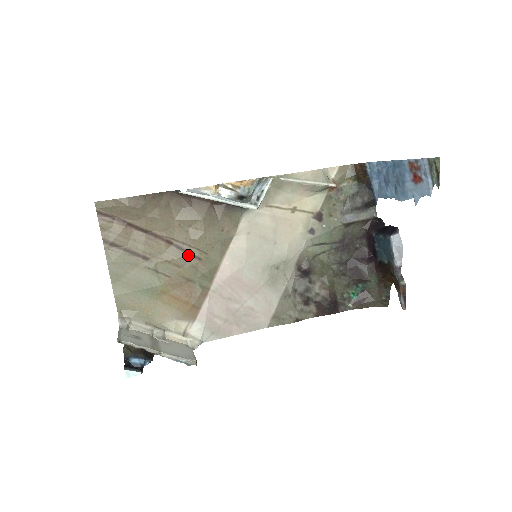
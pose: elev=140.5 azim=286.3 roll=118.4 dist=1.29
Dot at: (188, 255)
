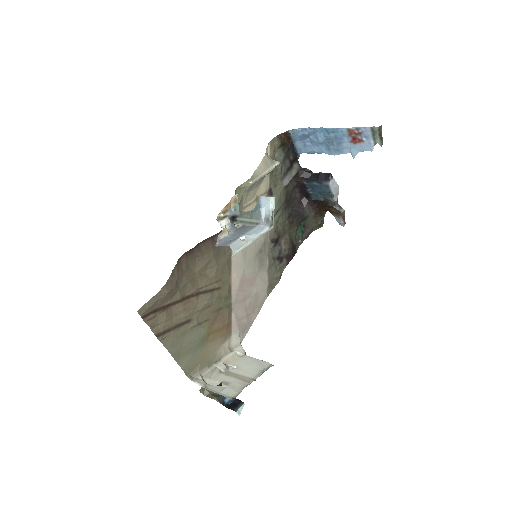
Dot at: (212, 292)
